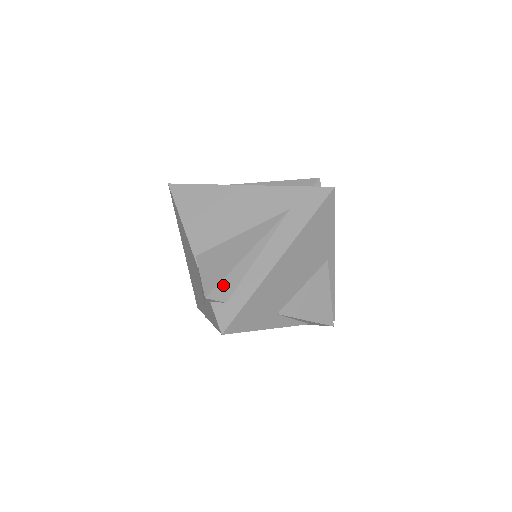
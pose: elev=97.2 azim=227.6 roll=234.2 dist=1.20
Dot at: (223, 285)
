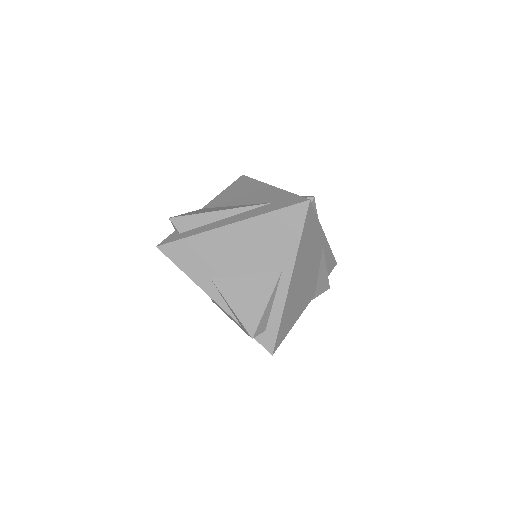
Dot at: (186, 219)
